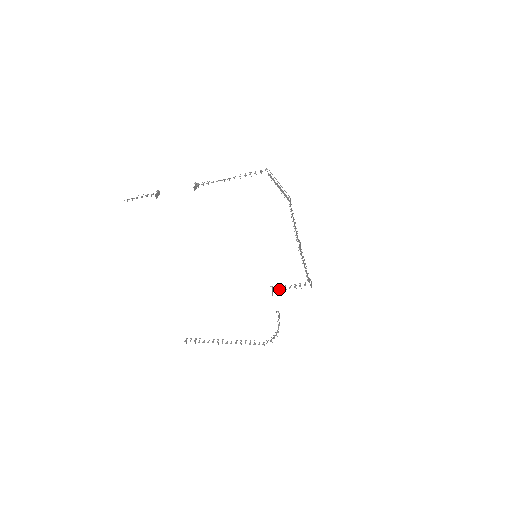
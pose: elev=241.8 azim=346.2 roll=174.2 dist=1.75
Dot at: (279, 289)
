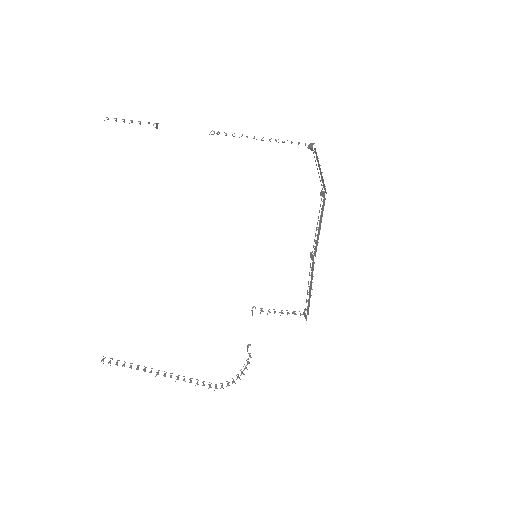
Dot at: (268, 311)
